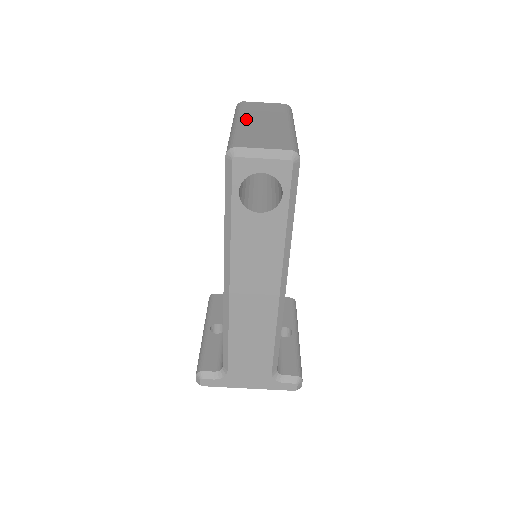
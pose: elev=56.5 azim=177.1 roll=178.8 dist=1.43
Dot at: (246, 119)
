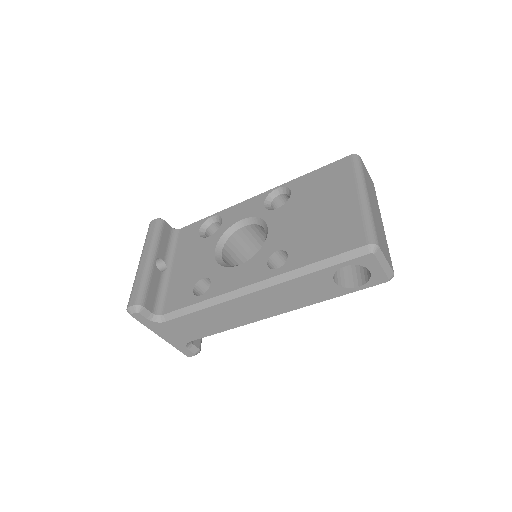
Dot at: (370, 197)
